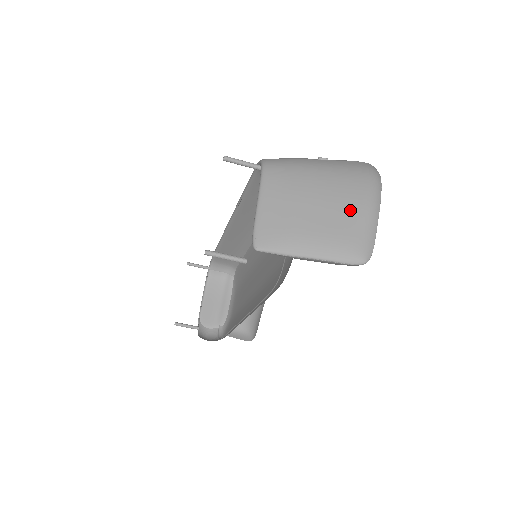
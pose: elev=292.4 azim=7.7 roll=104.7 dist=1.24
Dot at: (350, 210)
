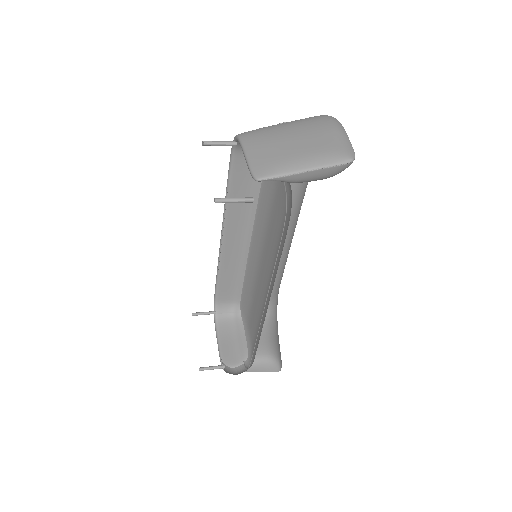
Dot at: (322, 134)
